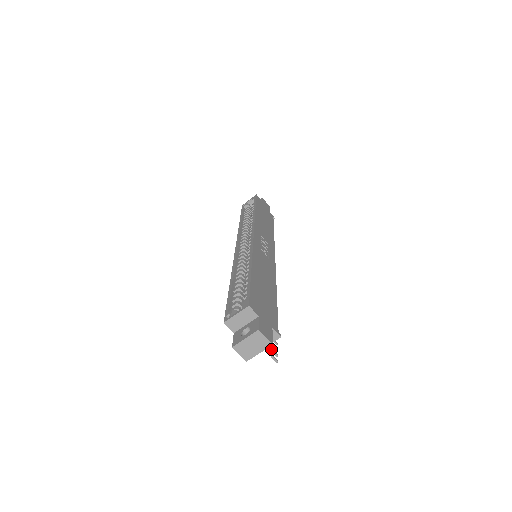
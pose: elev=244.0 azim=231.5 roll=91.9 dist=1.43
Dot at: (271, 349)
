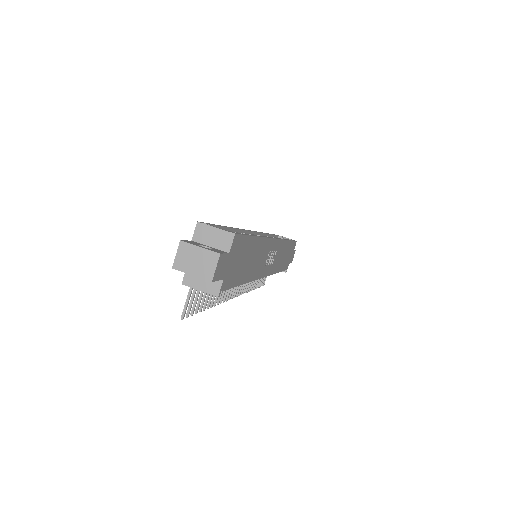
Dot at: (191, 304)
